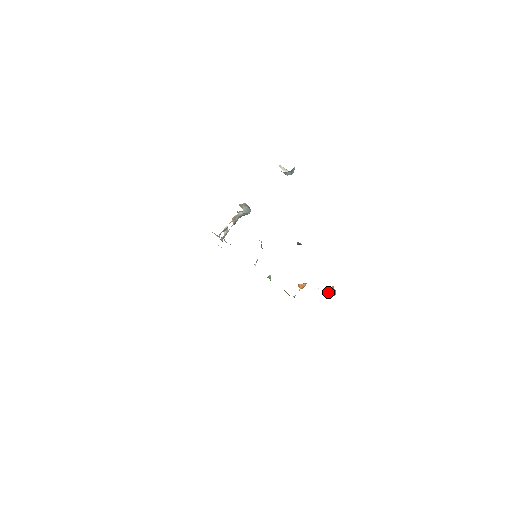
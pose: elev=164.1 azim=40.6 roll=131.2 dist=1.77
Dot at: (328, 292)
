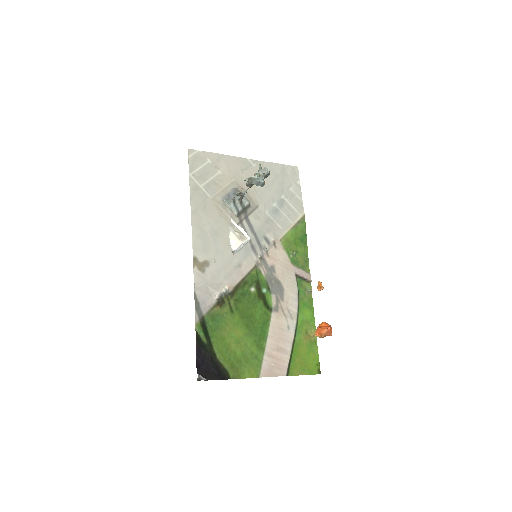
Dot at: (317, 336)
